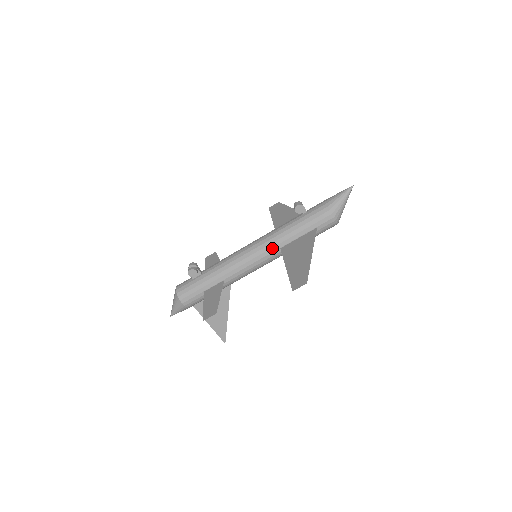
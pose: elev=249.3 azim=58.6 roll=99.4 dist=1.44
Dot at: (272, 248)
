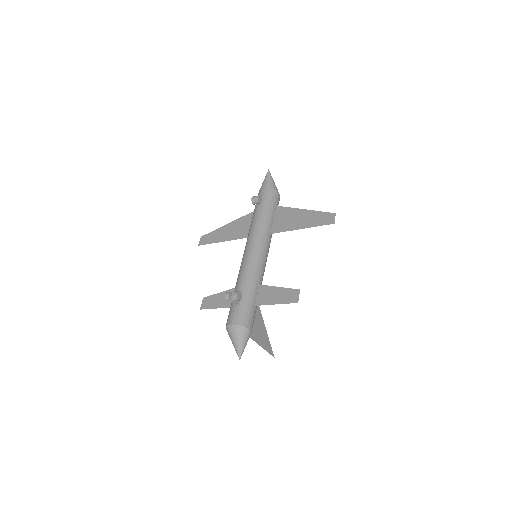
Dot at: (267, 237)
